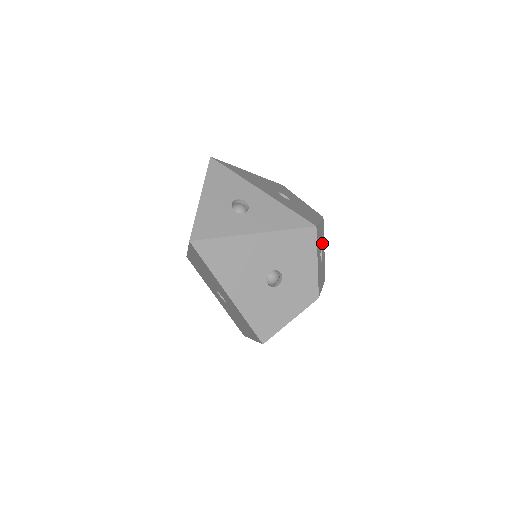
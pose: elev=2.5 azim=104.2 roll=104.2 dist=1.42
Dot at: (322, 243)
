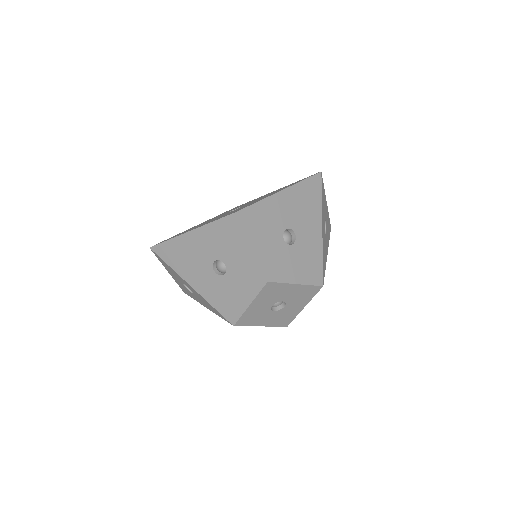
Dot at: (279, 295)
